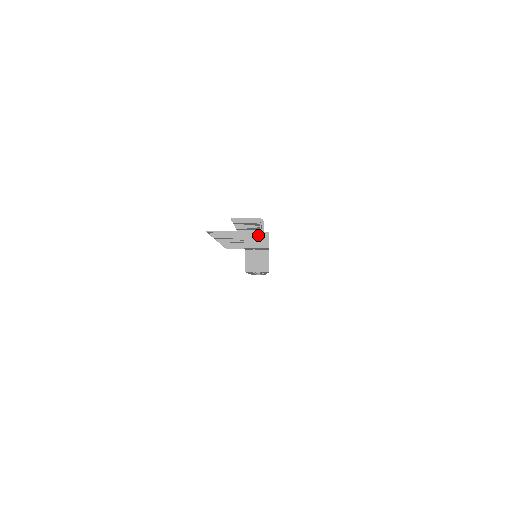
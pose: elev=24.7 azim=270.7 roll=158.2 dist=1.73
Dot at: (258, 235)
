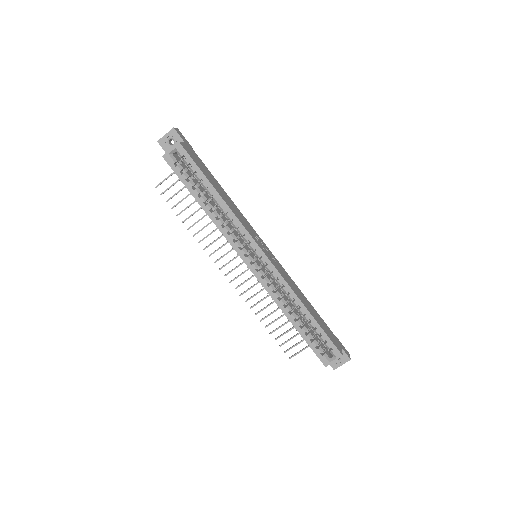
Dot at: occluded
